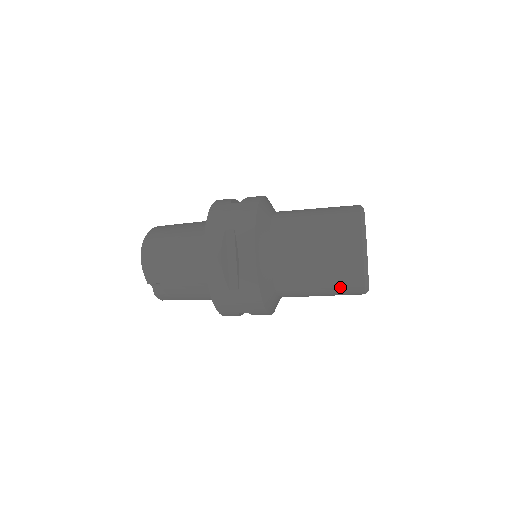
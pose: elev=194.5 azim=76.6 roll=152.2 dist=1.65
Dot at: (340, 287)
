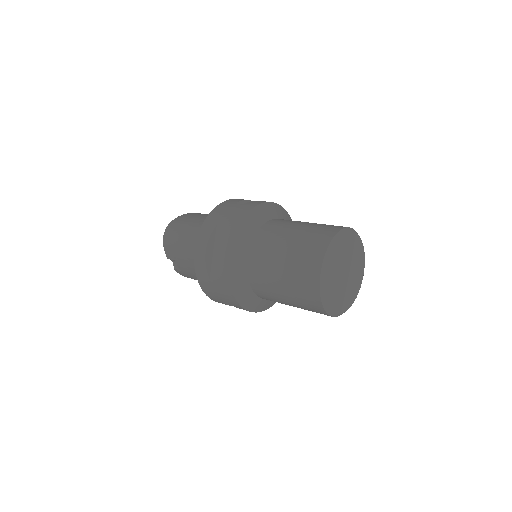
Dot at: (303, 302)
